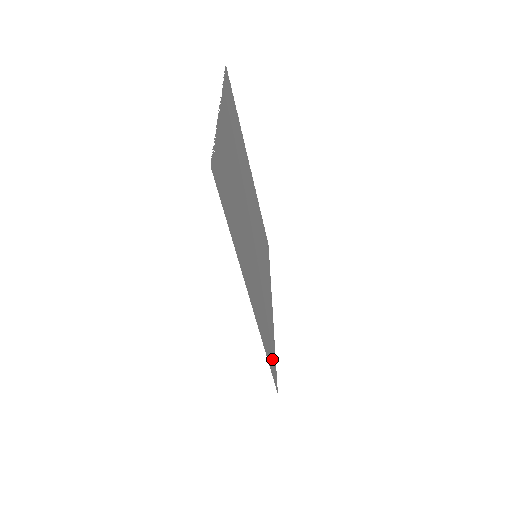
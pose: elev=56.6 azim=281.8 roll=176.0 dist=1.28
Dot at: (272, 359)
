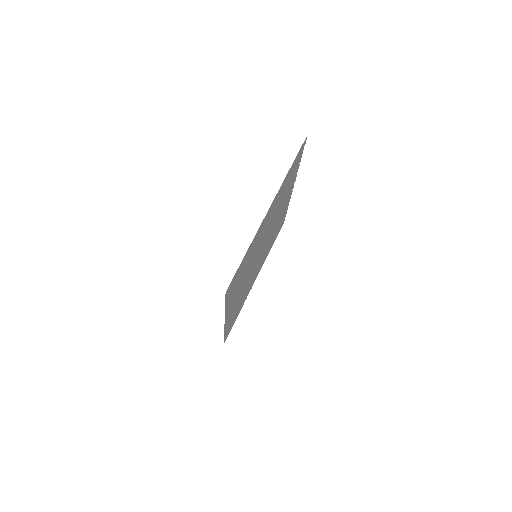
Dot at: (235, 281)
